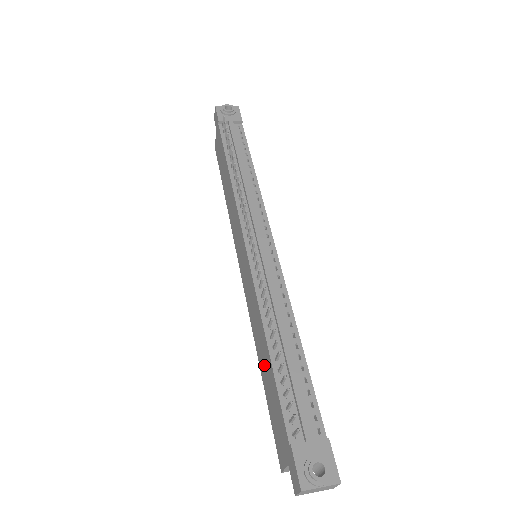
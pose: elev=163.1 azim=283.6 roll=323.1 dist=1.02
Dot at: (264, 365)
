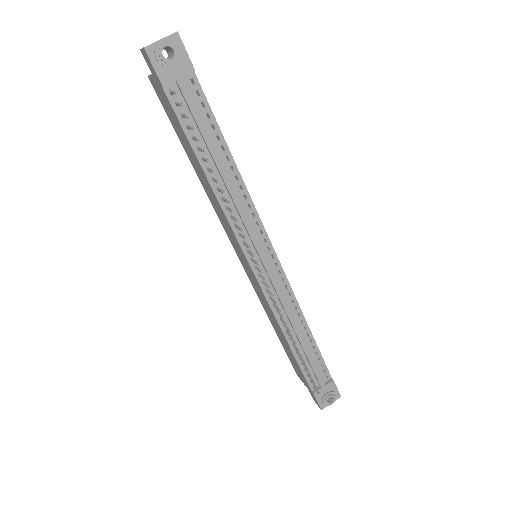
Dot at: (281, 338)
